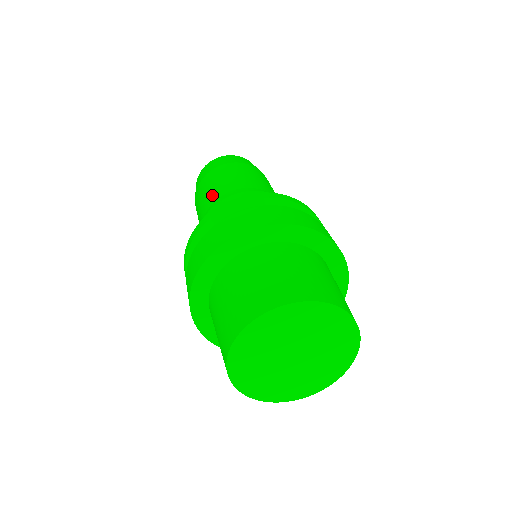
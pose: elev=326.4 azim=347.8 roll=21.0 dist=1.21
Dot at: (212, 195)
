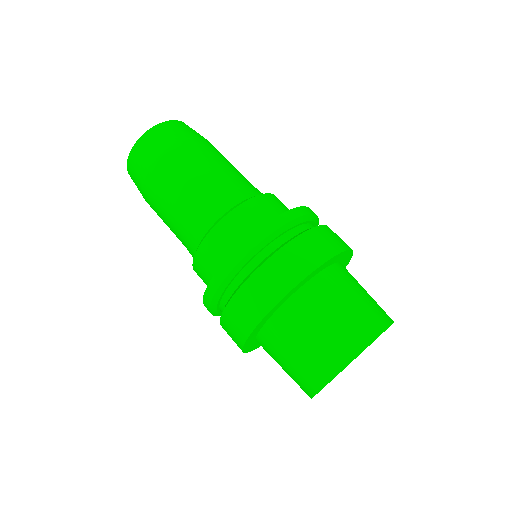
Dot at: occluded
